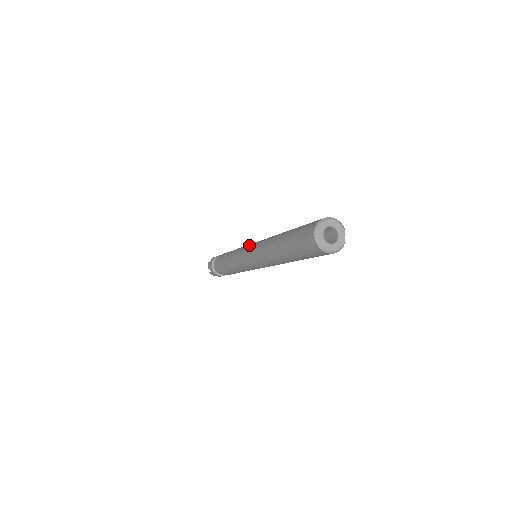
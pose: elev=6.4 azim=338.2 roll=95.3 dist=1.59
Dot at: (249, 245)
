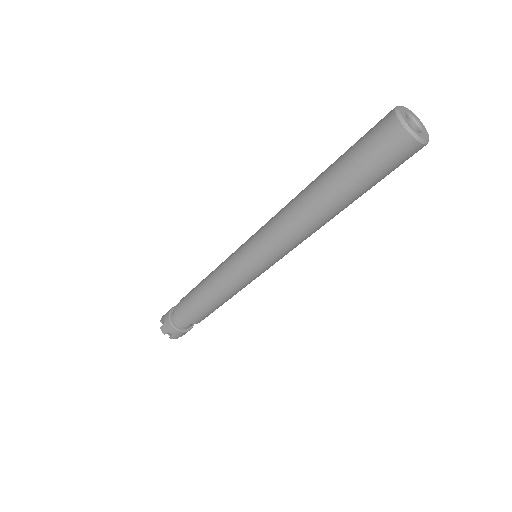
Dot at: (244, 246)
